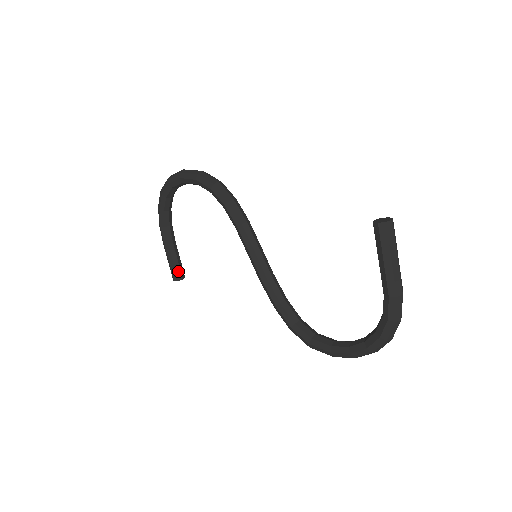
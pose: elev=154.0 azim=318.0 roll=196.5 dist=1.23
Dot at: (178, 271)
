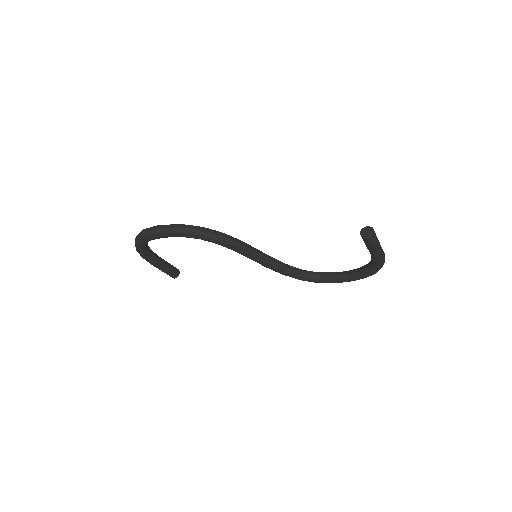
Dot at: (174, 272)
